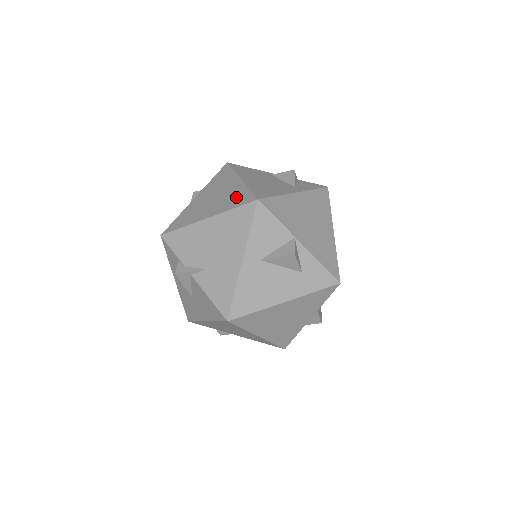
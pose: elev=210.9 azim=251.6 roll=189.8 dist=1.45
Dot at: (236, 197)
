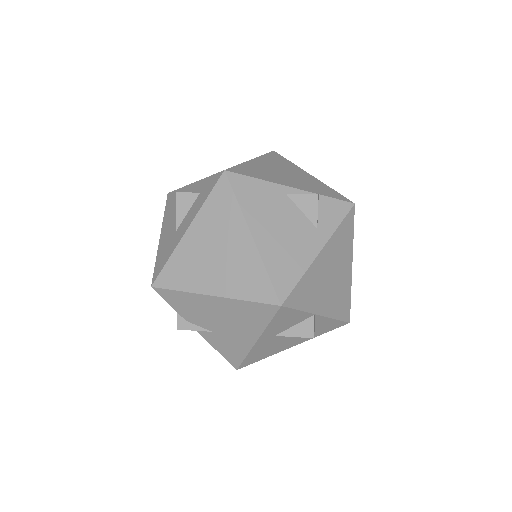
Dot at: (250, 278)
